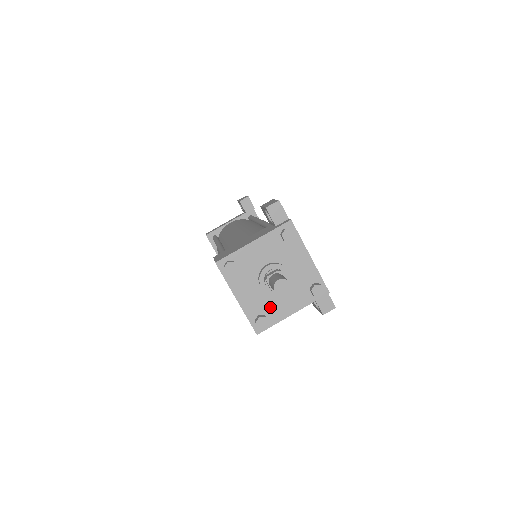
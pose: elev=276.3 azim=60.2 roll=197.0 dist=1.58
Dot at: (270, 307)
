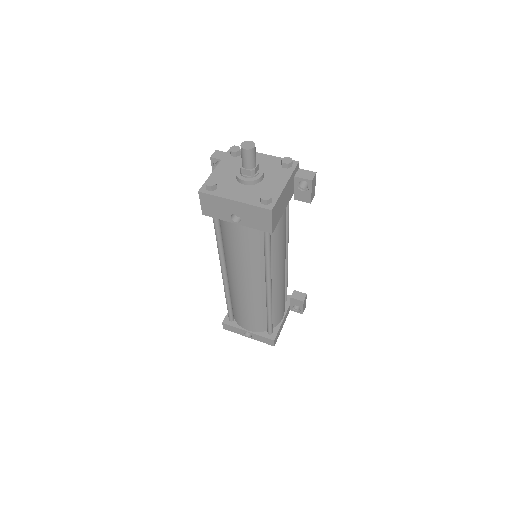
Dot at: (264, 191)
